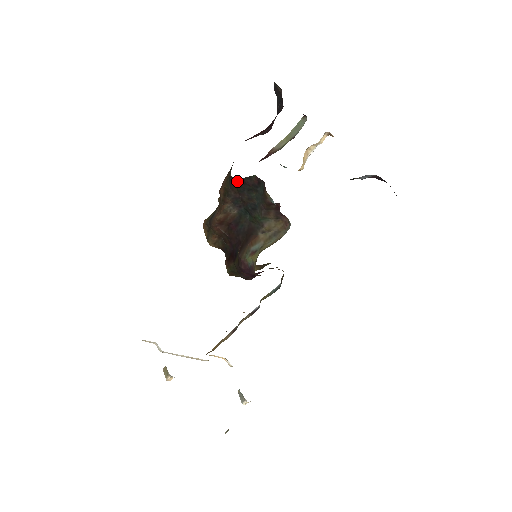
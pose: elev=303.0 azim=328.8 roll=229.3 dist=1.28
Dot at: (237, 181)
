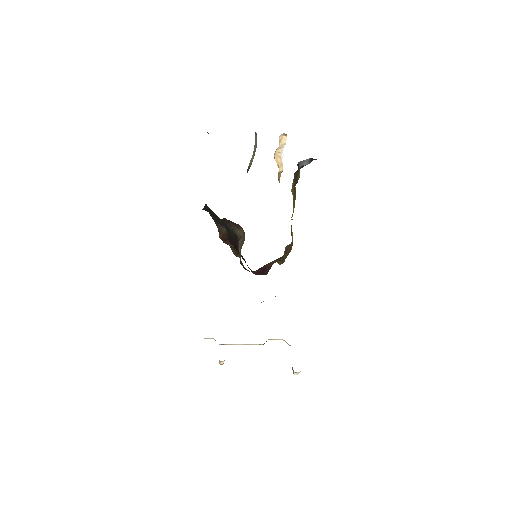
Dot at: (205, 210)
